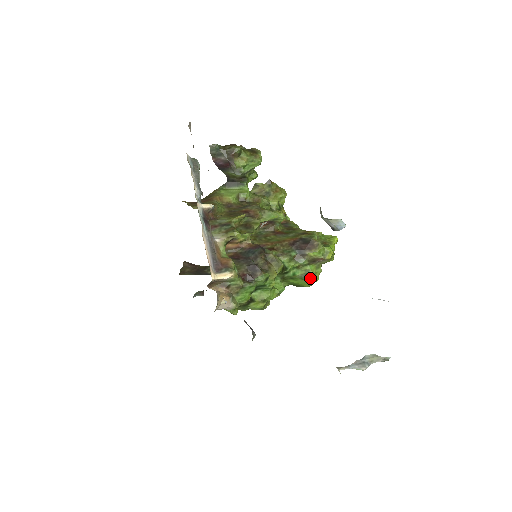
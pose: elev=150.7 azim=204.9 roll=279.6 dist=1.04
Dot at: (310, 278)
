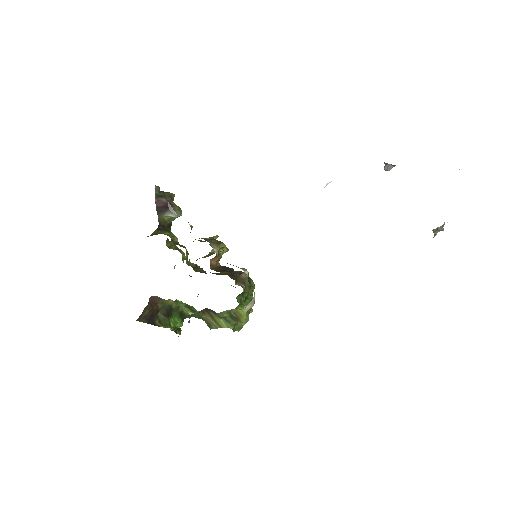
Dot at: occluded
